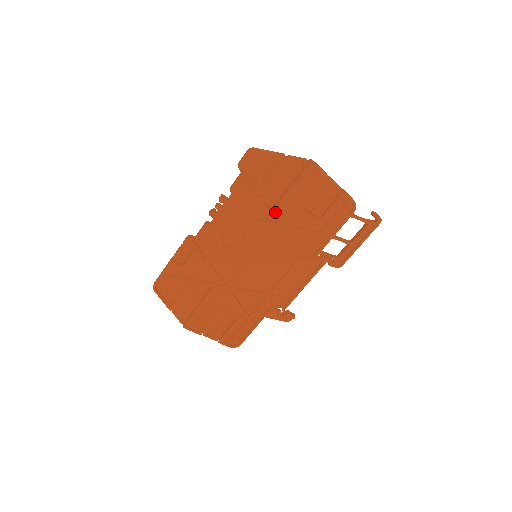
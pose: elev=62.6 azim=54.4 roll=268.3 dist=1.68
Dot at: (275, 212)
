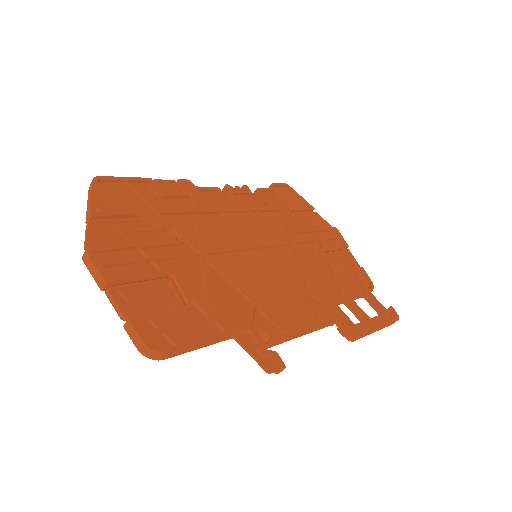
Dot at: (293, 236)
